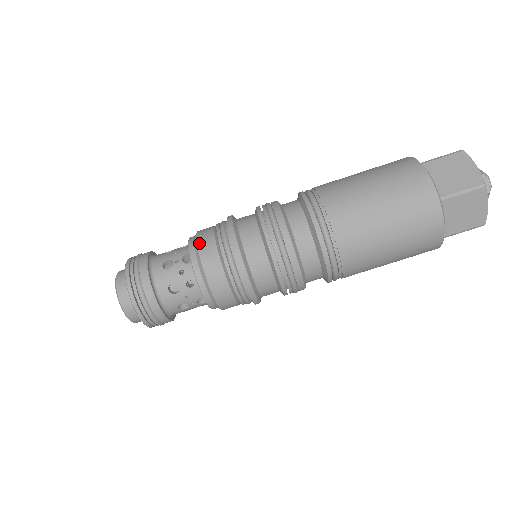
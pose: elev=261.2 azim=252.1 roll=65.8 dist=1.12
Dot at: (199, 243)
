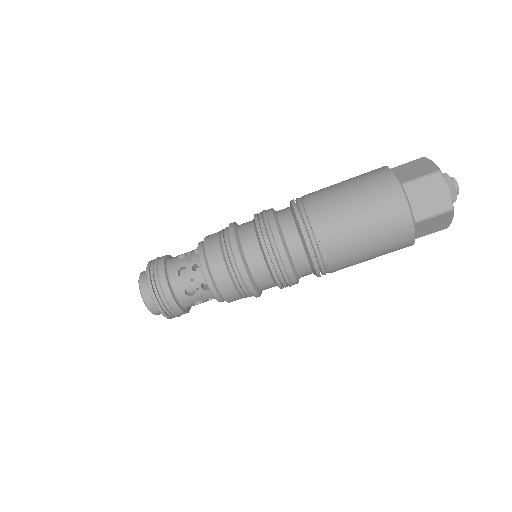
Dot at: (206, 237)
